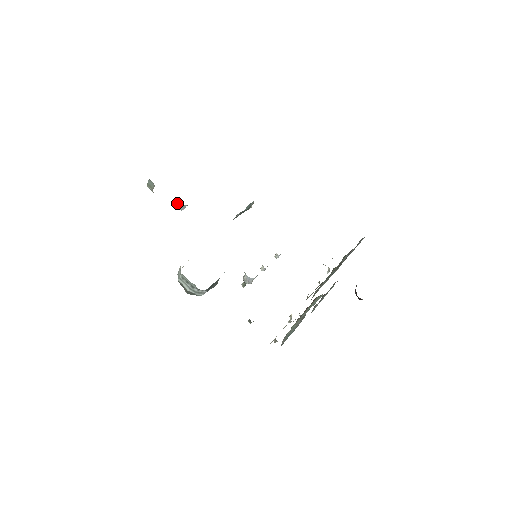
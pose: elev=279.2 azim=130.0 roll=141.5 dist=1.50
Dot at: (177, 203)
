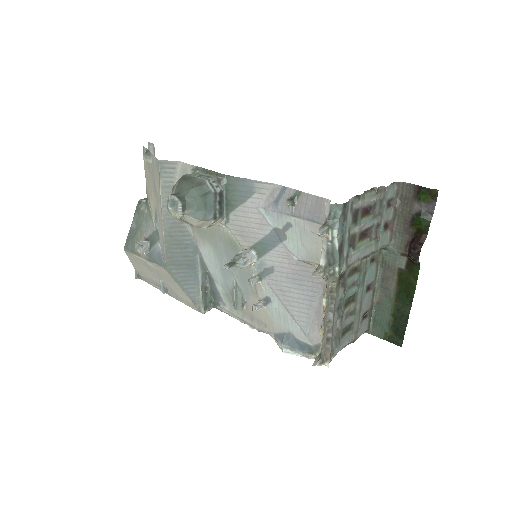
Dot at: (140, 242)
